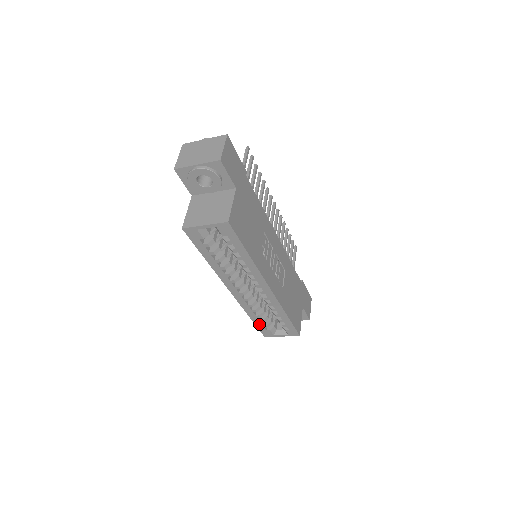
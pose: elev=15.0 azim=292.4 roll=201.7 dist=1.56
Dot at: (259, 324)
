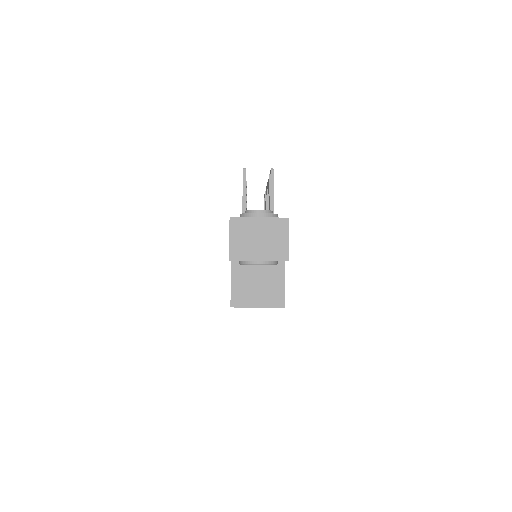
Dot at: occluded
